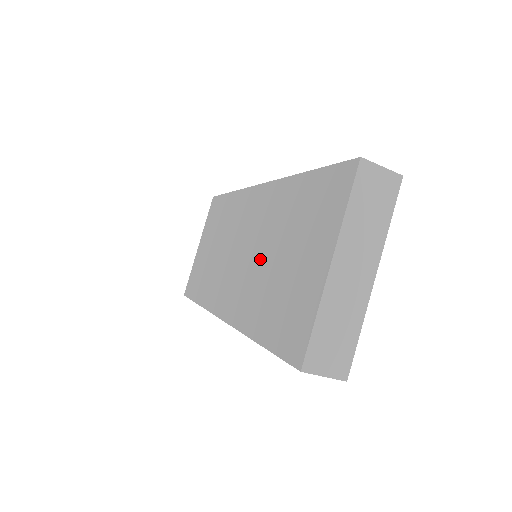
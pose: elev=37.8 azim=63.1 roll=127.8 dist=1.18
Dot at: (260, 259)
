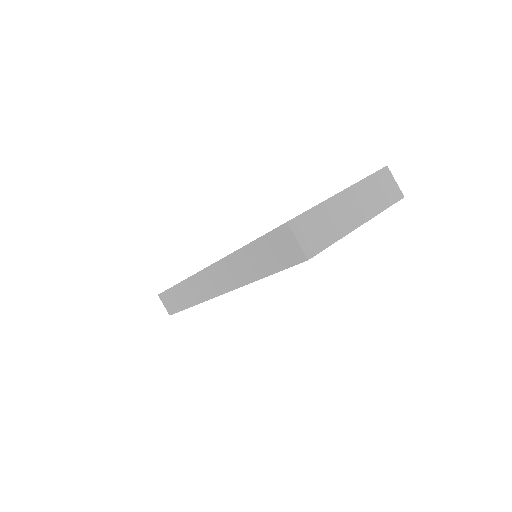
Dot at: occluded
